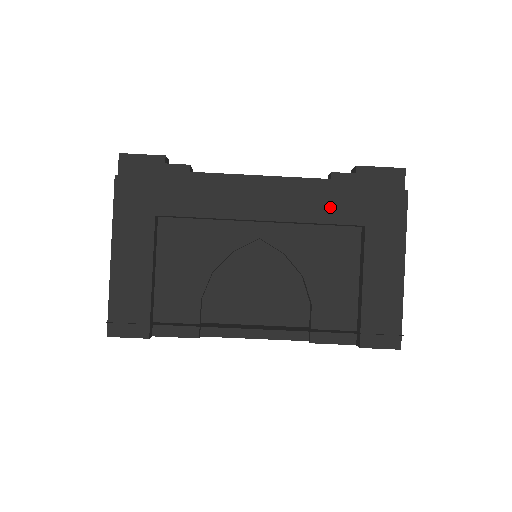
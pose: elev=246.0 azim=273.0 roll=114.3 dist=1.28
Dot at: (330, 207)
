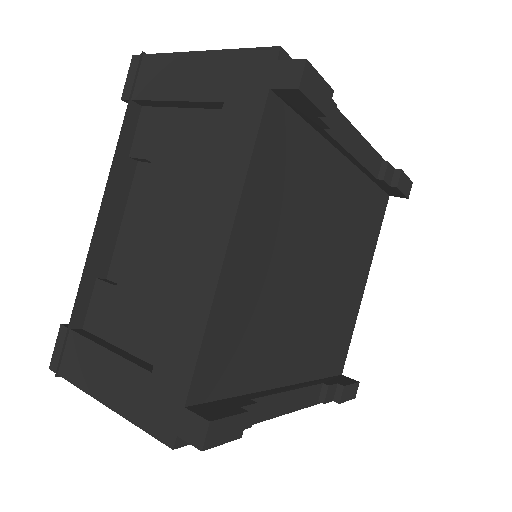
Dot at: occluded
